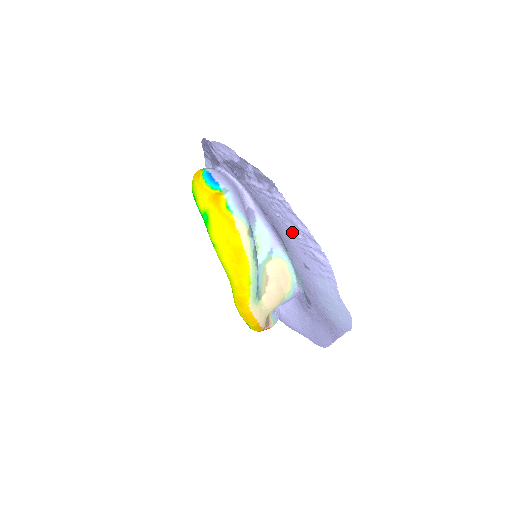
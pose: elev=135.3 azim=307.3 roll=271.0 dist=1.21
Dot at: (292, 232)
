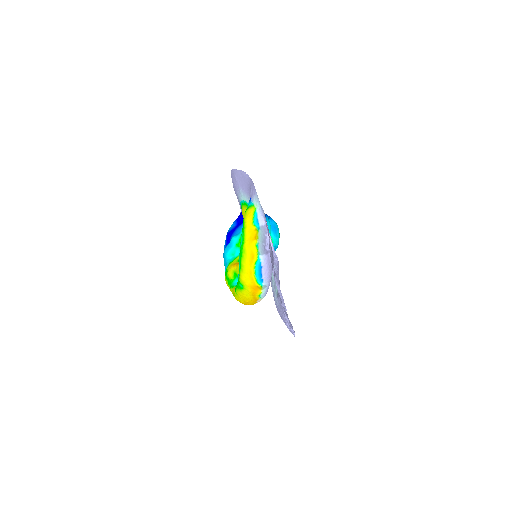
Dot at: (287, 322)
